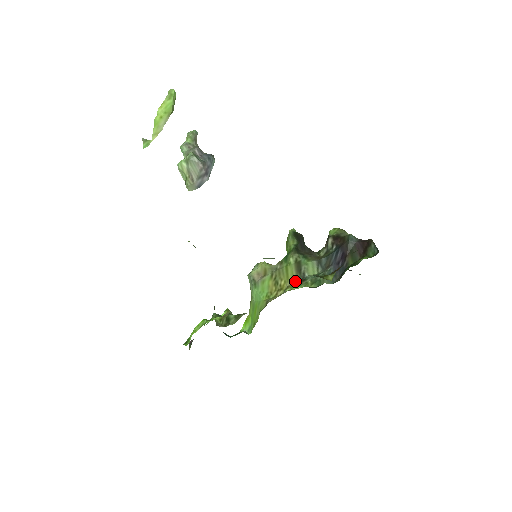
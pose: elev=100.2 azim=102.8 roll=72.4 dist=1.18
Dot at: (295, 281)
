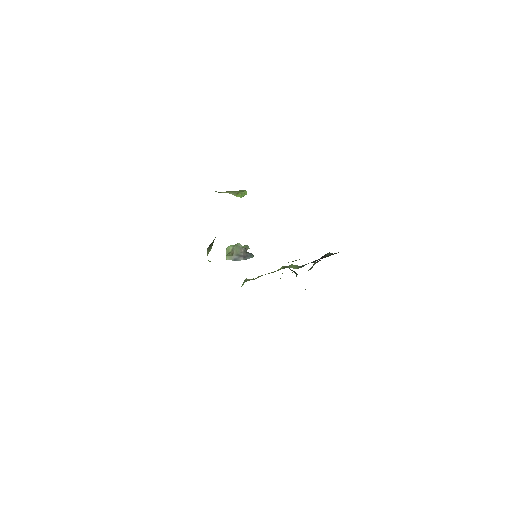
Dot at: (278, 270)
